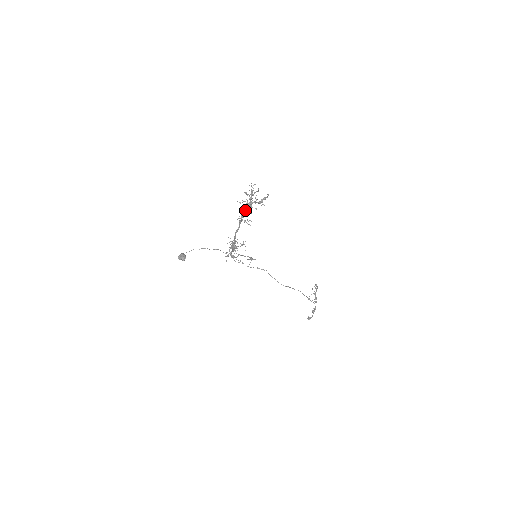
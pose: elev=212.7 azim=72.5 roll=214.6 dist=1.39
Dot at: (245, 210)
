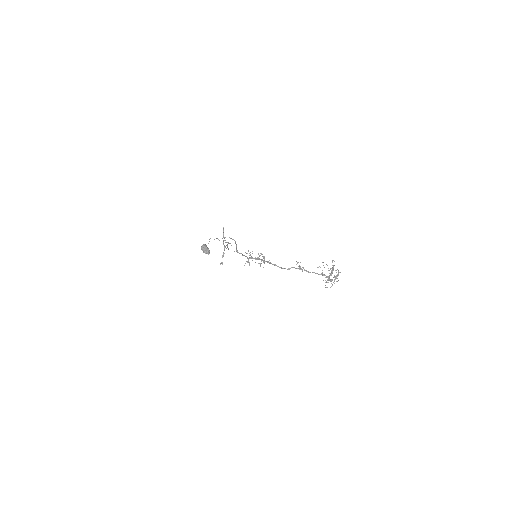
Dot at: (319, 274)
